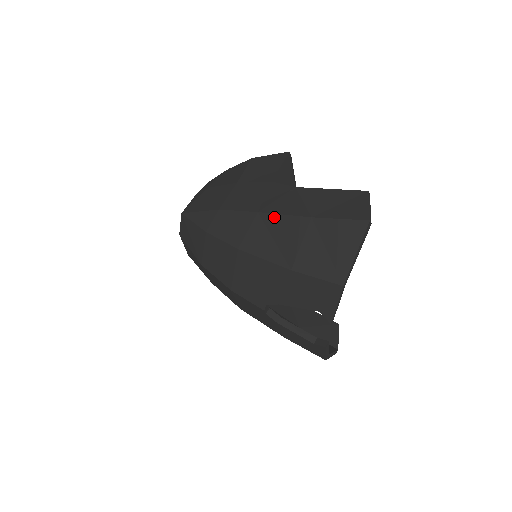
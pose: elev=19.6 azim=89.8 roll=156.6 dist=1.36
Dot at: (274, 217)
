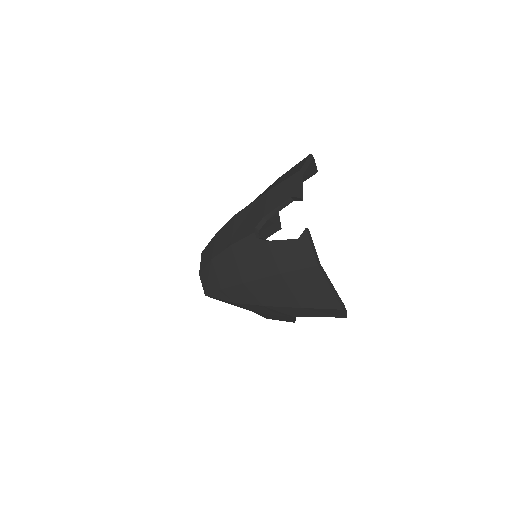
Dot at: occluded
